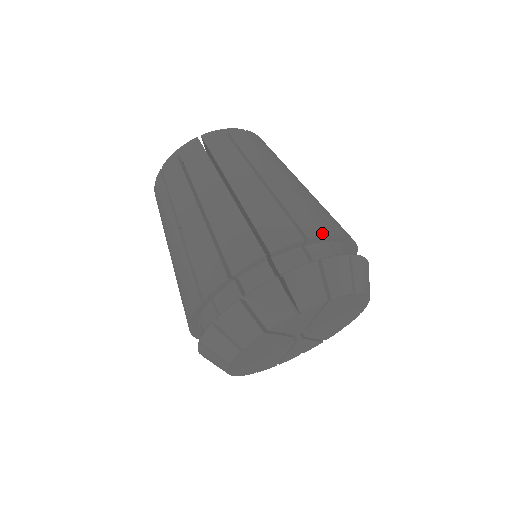
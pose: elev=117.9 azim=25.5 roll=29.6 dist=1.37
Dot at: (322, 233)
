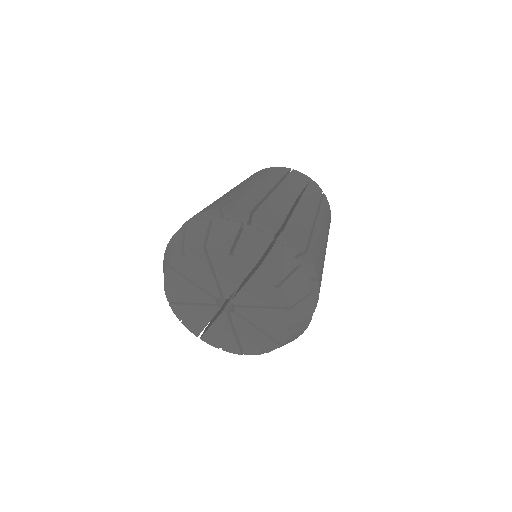
Dot at: (237, 208)
